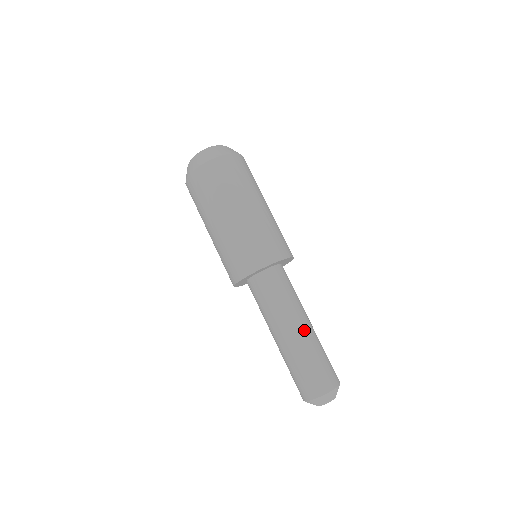
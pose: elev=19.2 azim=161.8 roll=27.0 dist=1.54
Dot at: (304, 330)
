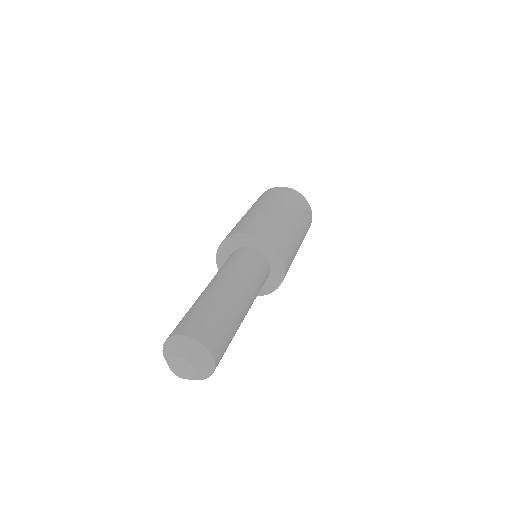
Dot at: (241, 300)
